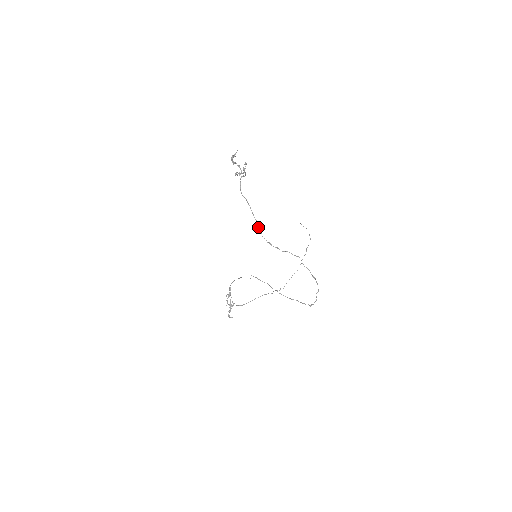
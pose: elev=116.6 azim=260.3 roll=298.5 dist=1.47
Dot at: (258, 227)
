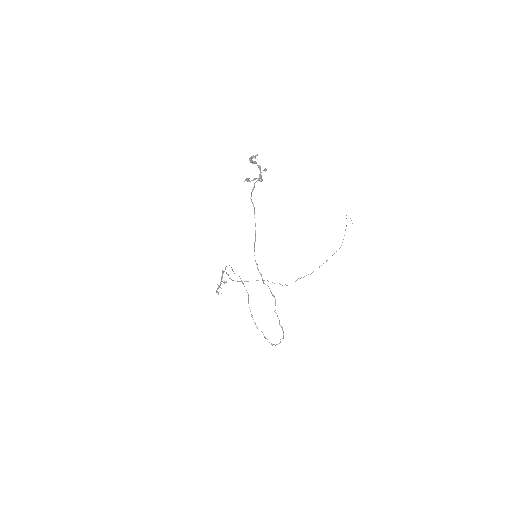
Dot at: occluded
